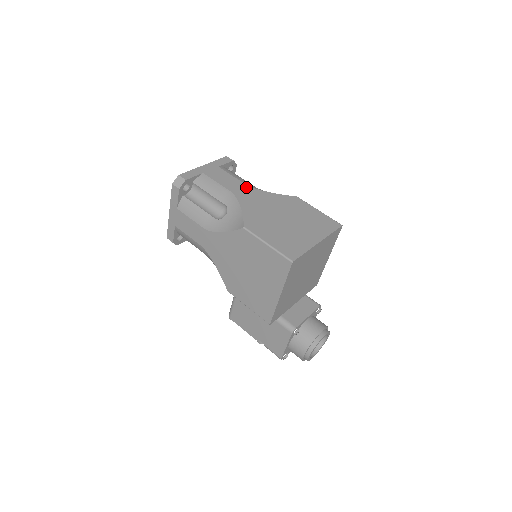
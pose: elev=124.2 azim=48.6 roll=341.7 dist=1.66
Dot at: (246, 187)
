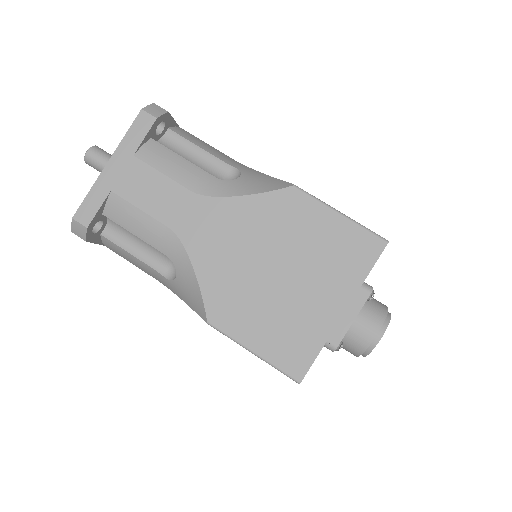
Dot at: (194, 200)
